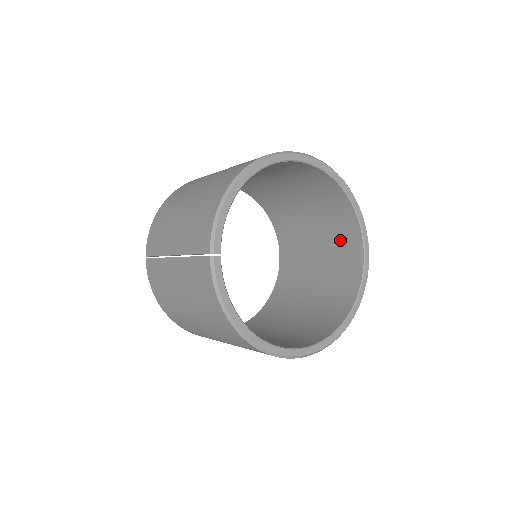
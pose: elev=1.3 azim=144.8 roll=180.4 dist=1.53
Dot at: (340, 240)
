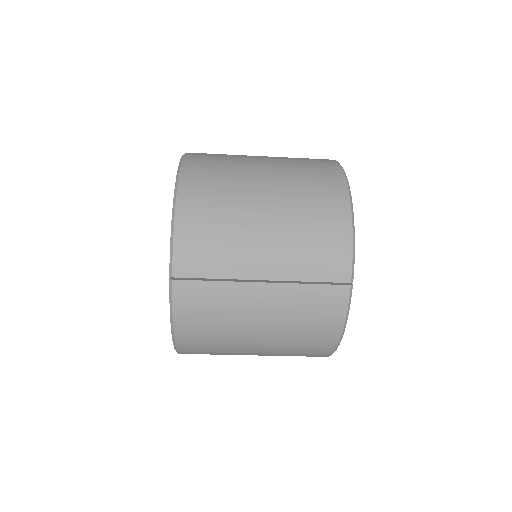
Dot at: occluded
